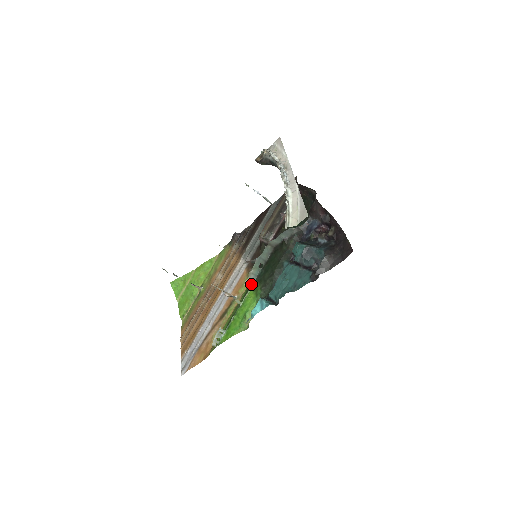
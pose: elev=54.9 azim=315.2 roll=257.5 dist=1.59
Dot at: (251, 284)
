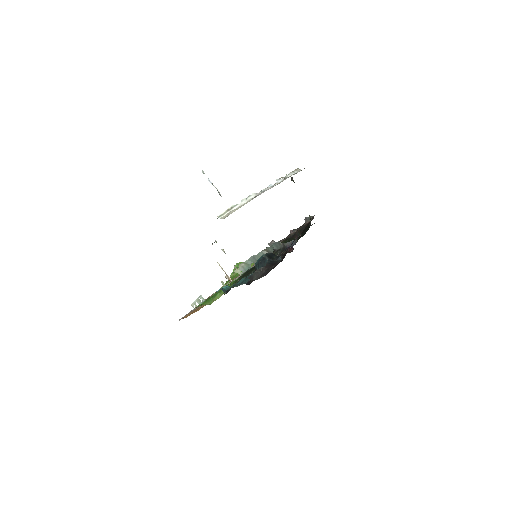
Dot at: (240, 276)
